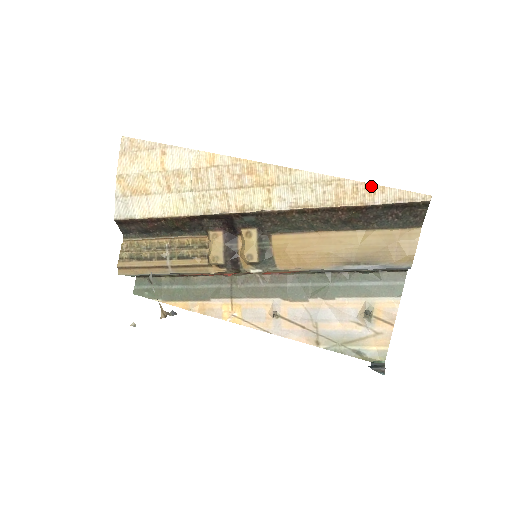
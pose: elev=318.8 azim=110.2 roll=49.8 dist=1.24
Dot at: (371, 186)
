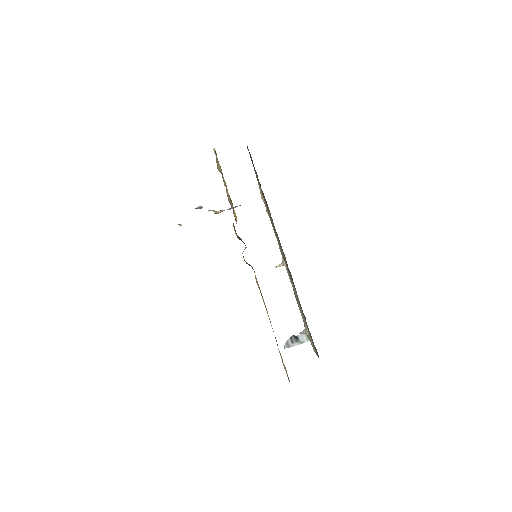
Dot at: occluded
